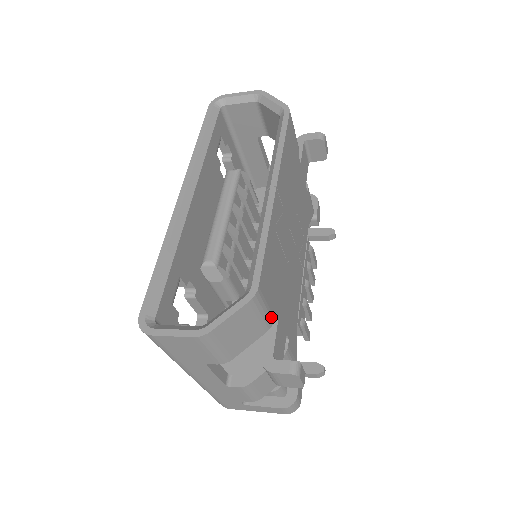
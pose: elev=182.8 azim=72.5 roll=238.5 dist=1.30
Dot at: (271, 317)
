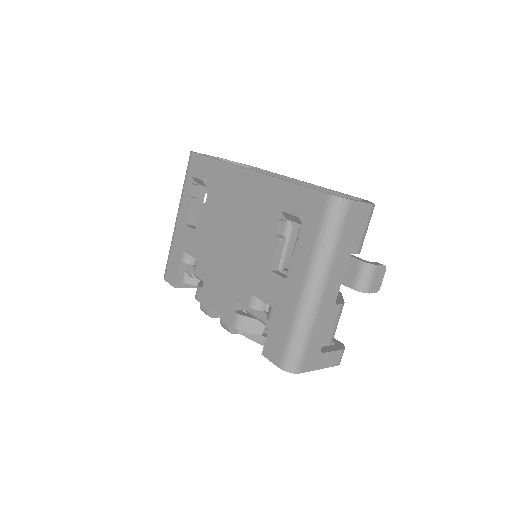
Dot at: occluded
